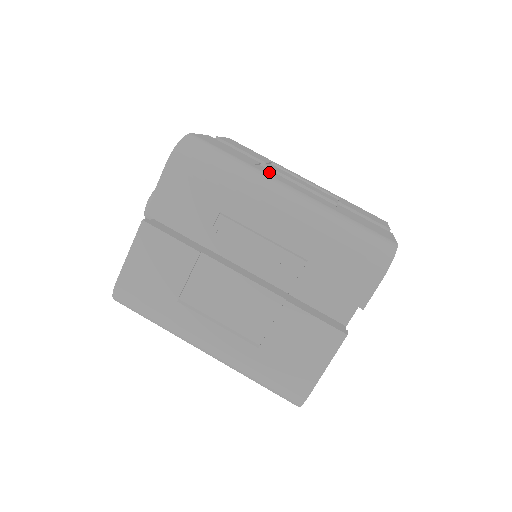
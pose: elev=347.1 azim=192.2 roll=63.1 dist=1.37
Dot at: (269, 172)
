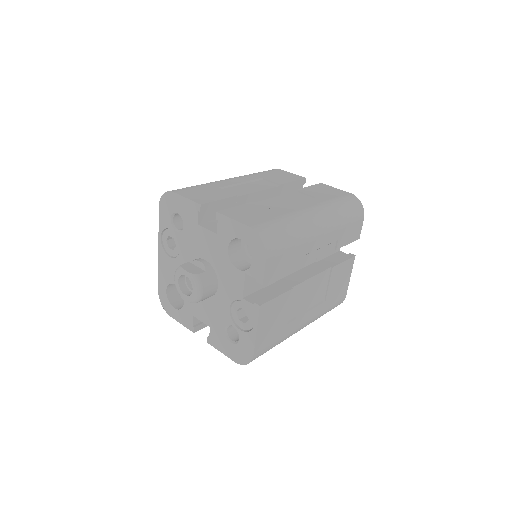
Dot at: (283, 208)
